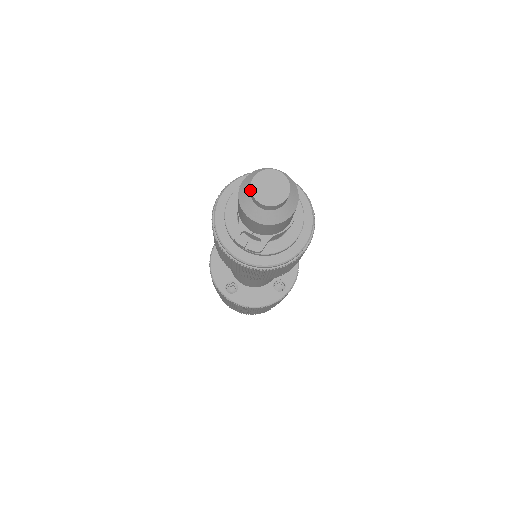
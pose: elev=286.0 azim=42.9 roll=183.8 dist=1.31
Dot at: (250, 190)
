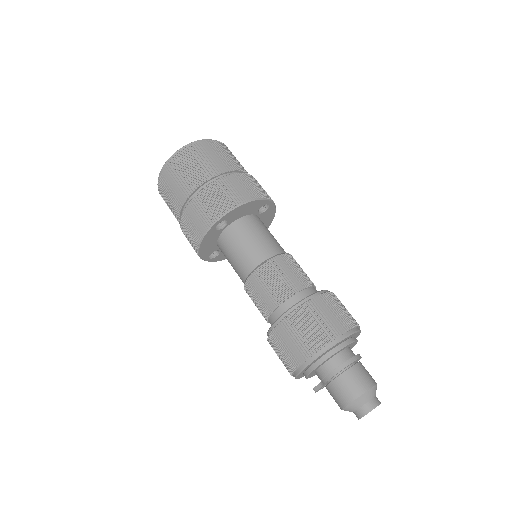
Dot at: (358, 417)
